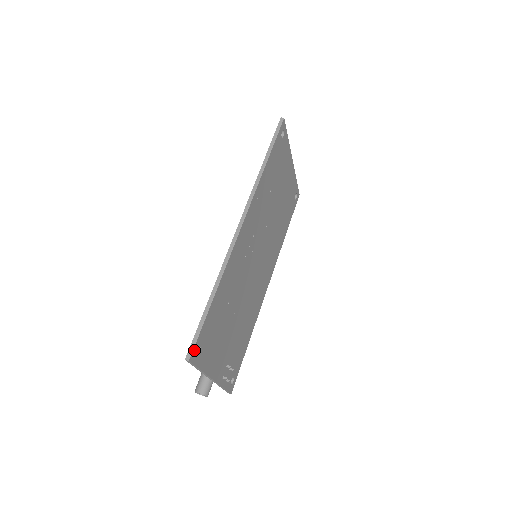
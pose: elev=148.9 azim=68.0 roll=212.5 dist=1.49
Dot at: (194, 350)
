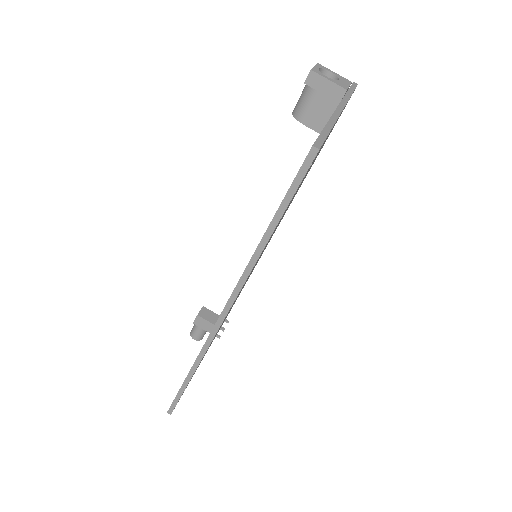
Dot at: occluded
